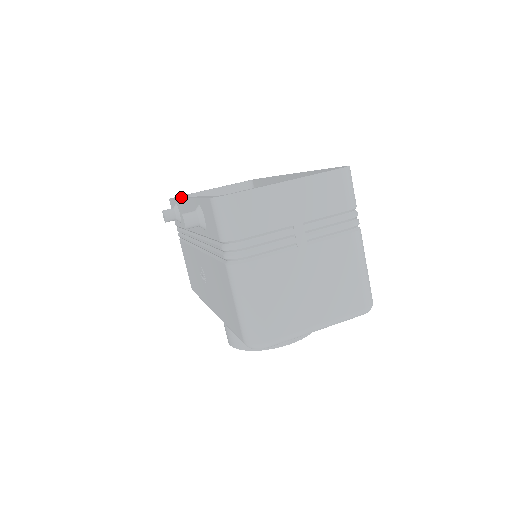
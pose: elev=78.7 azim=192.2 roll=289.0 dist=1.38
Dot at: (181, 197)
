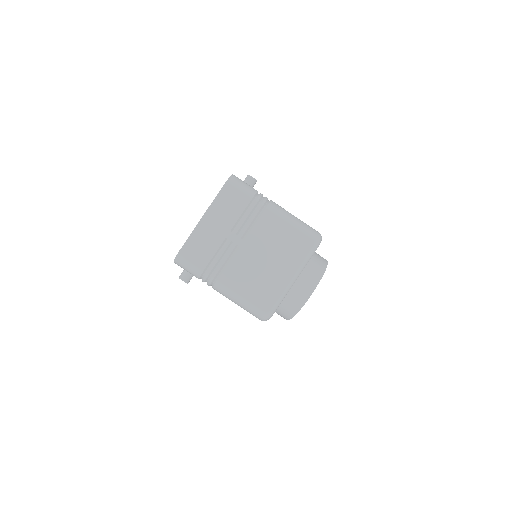
Dot at: occluded
